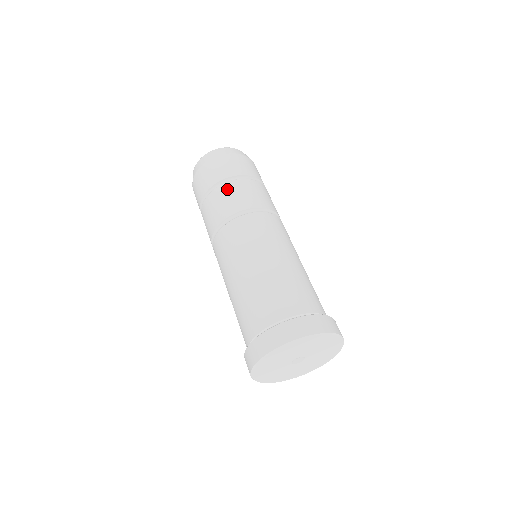
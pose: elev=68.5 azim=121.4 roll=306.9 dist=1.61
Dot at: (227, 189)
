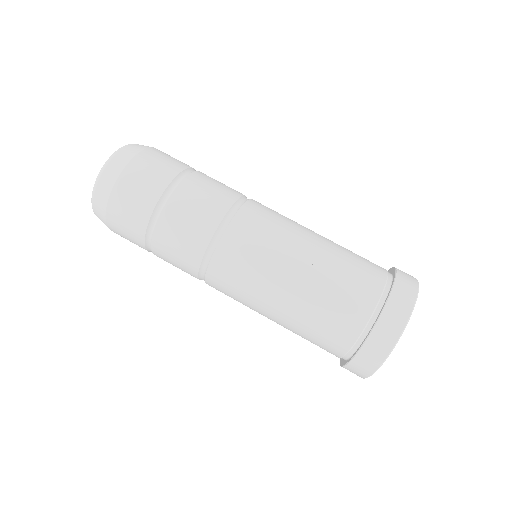
Dot at: (161, 254)
